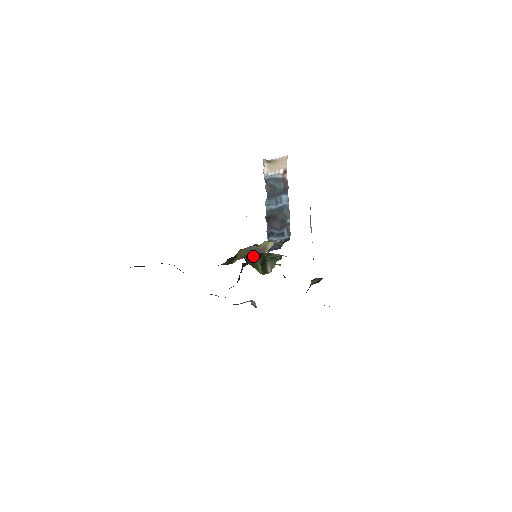
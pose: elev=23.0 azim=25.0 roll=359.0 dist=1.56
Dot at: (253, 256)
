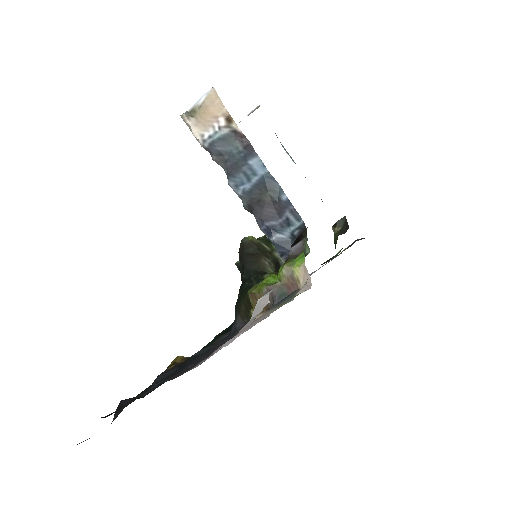
Dot at: (256, 264)
